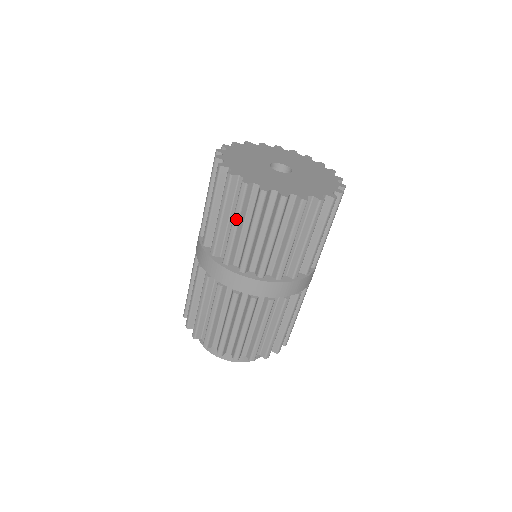
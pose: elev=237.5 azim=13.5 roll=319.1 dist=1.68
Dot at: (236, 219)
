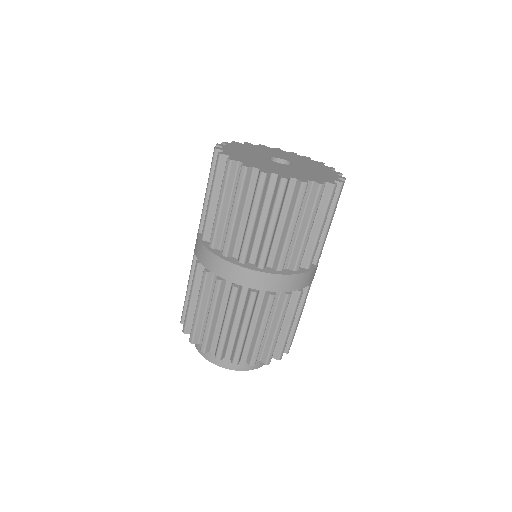
Dot at: (211, 190)
